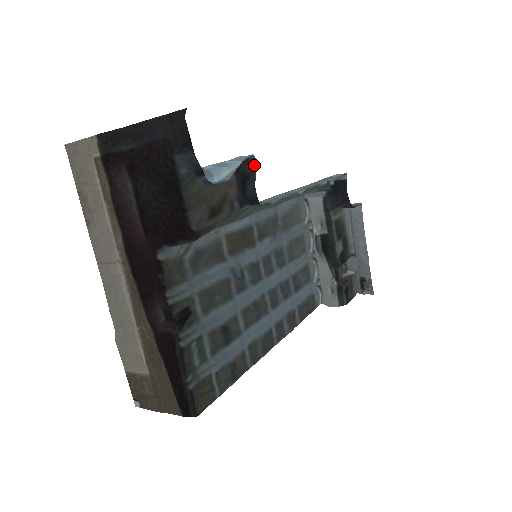
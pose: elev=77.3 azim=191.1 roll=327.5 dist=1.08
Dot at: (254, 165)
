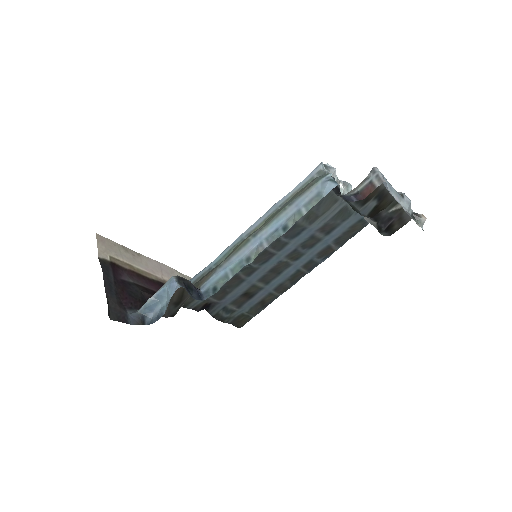
Dot at: (185, 288)
